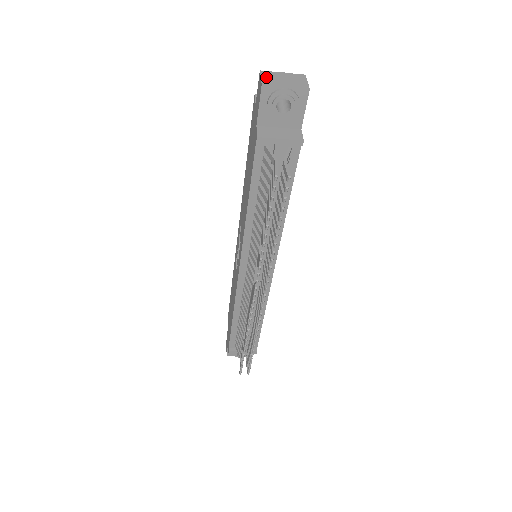
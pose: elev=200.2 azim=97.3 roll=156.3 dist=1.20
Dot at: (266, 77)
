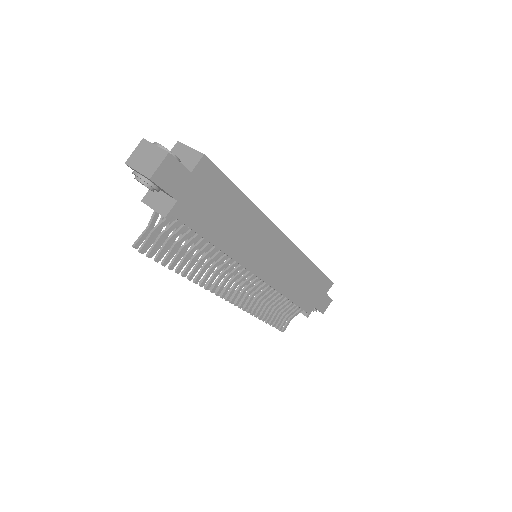
Dot at: (137, 151)
